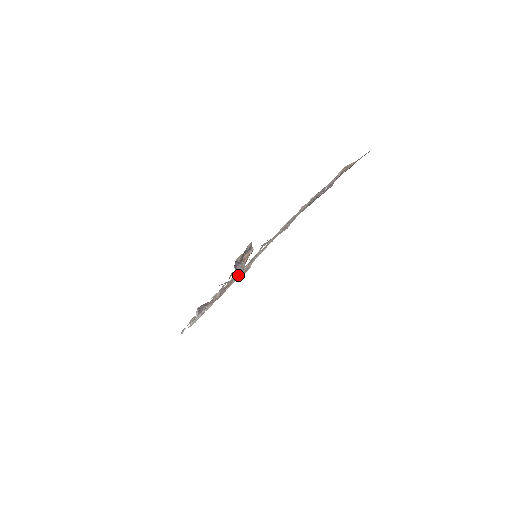
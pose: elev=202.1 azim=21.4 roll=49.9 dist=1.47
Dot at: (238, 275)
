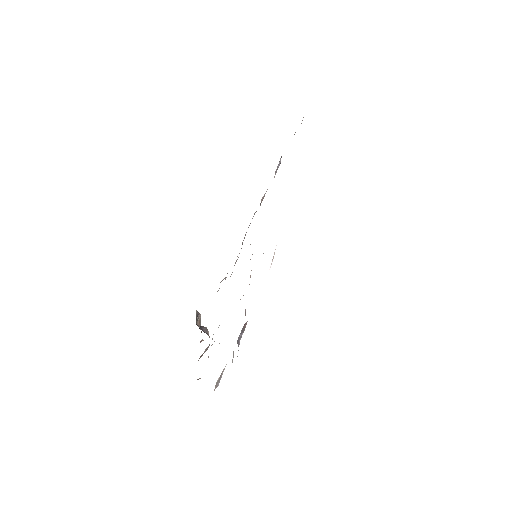
Dot at: occluded
